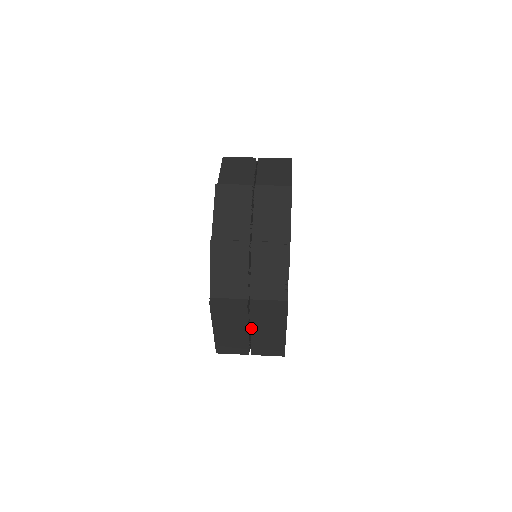
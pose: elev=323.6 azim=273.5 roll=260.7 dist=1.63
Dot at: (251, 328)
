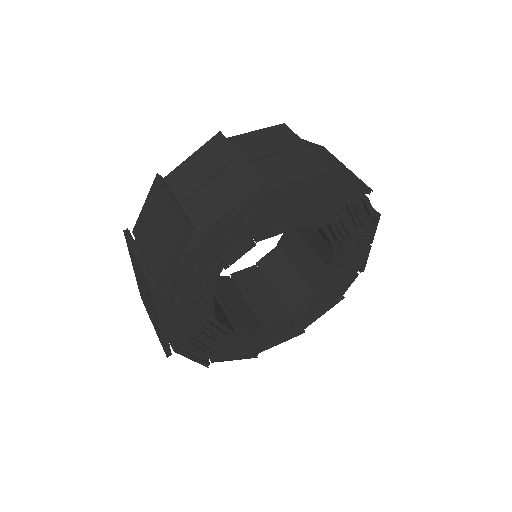
Dot at: occluded
